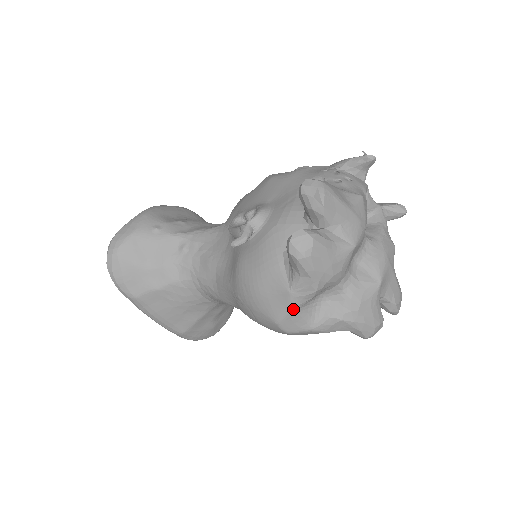
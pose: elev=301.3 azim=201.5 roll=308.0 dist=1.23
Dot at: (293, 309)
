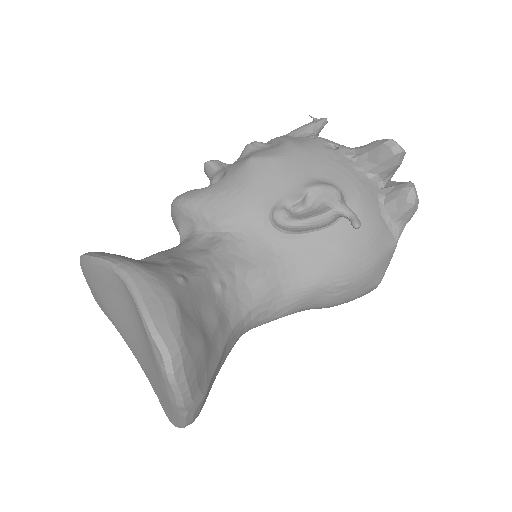
Dot at: occluded
